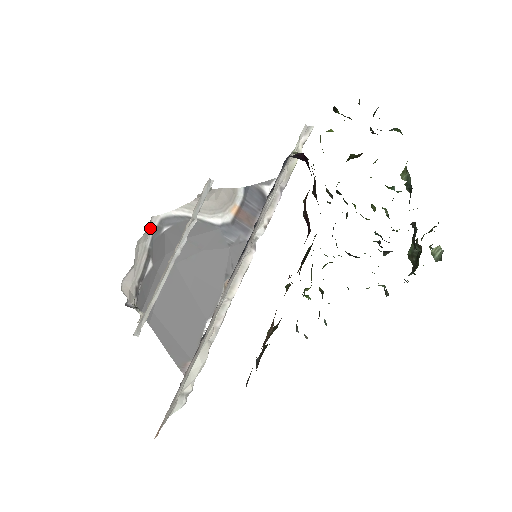
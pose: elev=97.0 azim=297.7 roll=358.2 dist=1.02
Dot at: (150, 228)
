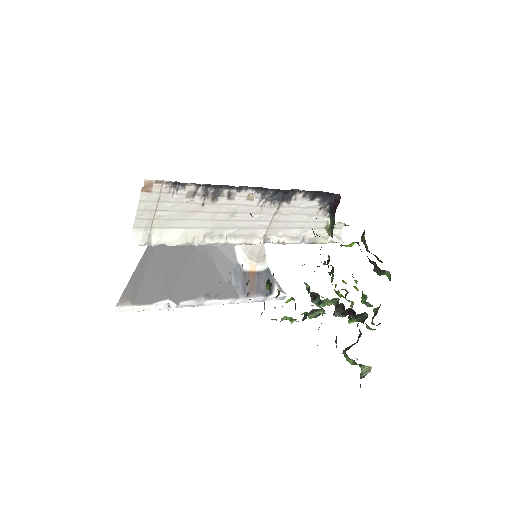
Dot at: occluded
